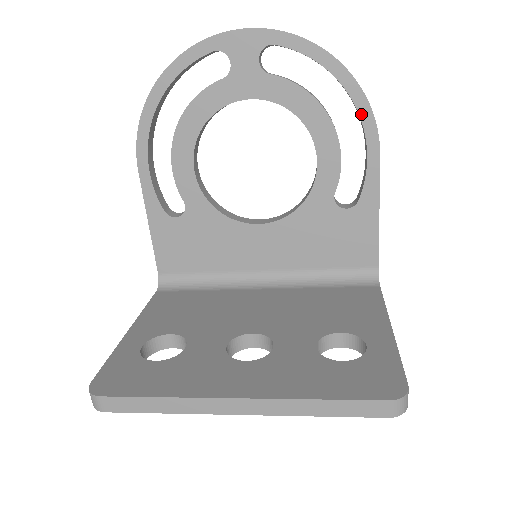
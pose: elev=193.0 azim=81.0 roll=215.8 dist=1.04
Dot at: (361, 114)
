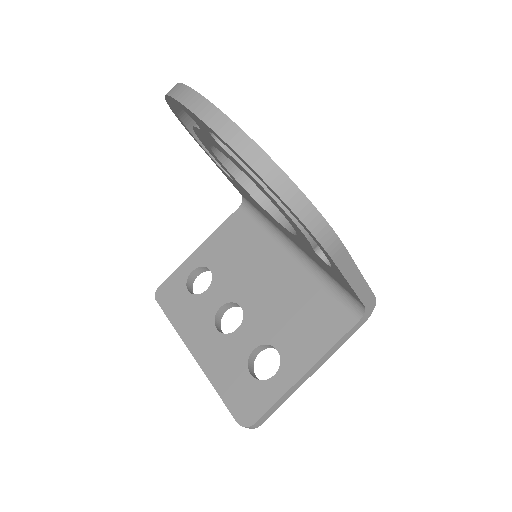
Dot at: occluded
